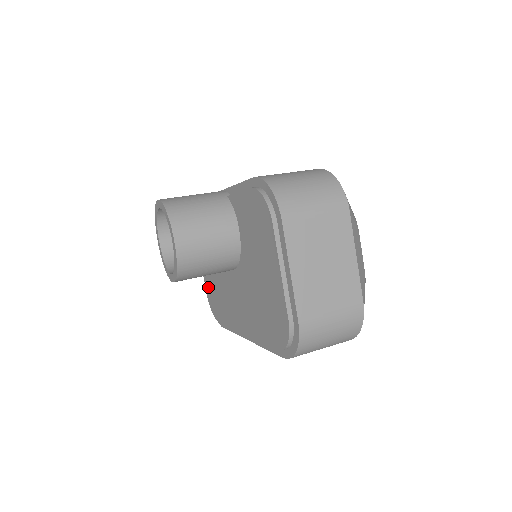
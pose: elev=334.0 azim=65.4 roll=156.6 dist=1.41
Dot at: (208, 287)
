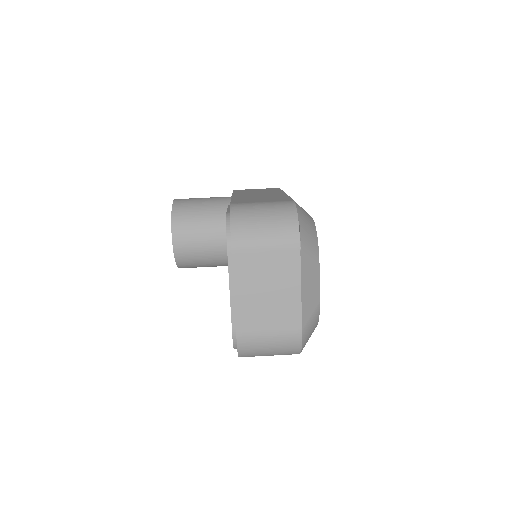
Dot at: occluded
